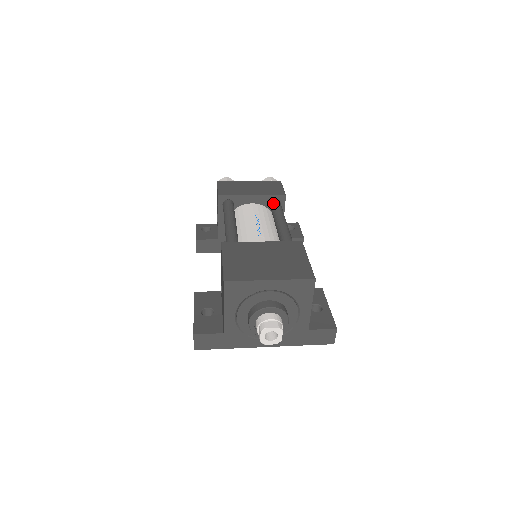
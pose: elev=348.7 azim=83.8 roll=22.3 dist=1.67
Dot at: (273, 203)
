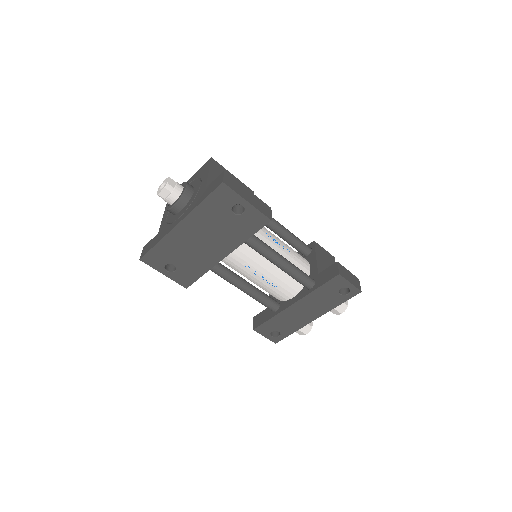
Dot at: occluded
